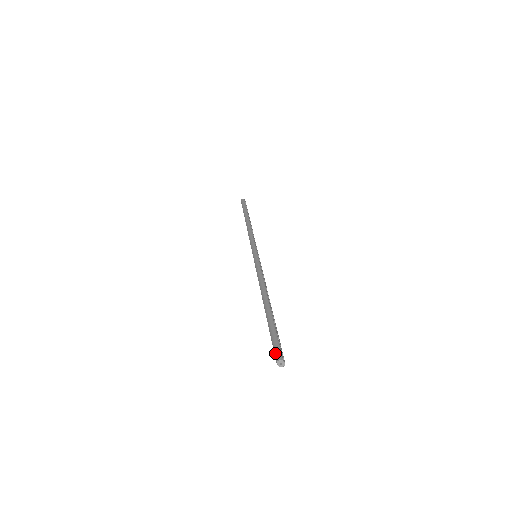
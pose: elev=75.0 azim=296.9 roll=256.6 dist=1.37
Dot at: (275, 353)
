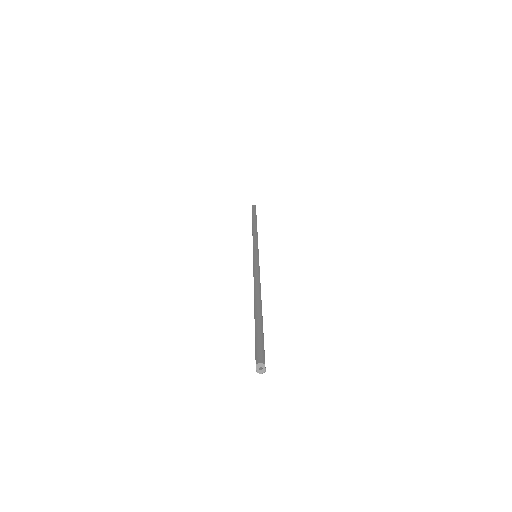
Dot at: (257, 354)
